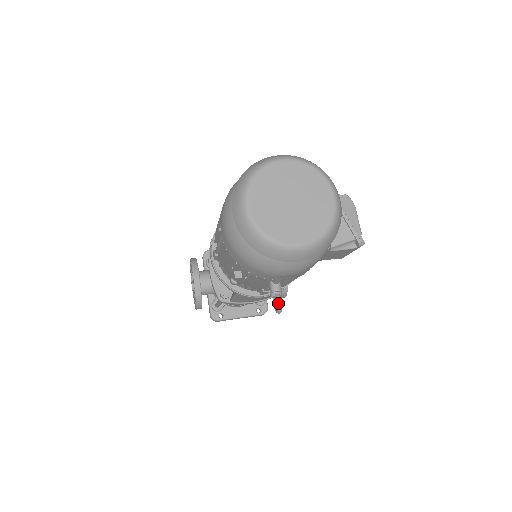
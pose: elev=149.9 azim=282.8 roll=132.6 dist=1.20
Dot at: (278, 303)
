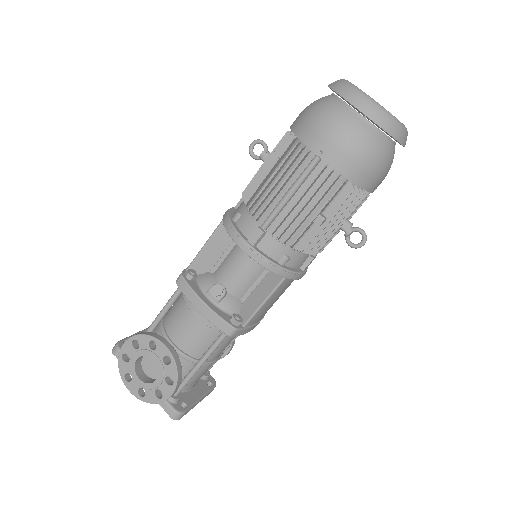
Dot at: (363, 231)
